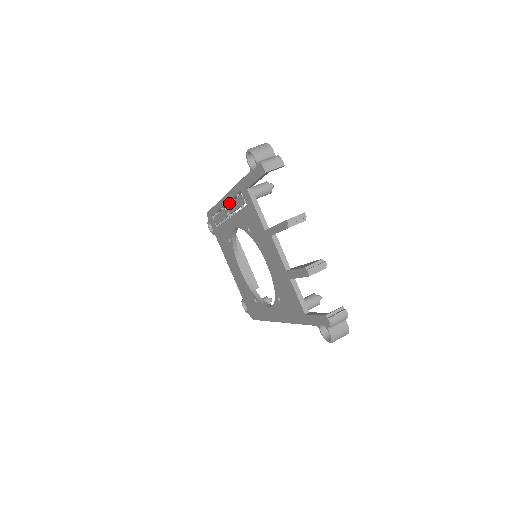
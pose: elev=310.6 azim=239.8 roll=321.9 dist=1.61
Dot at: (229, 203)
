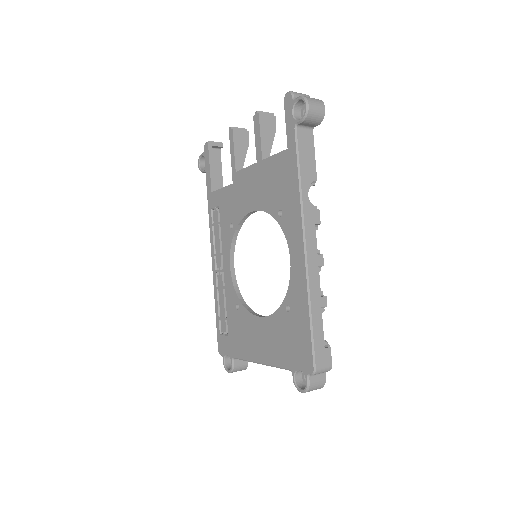
Dot at: (215, 254)
